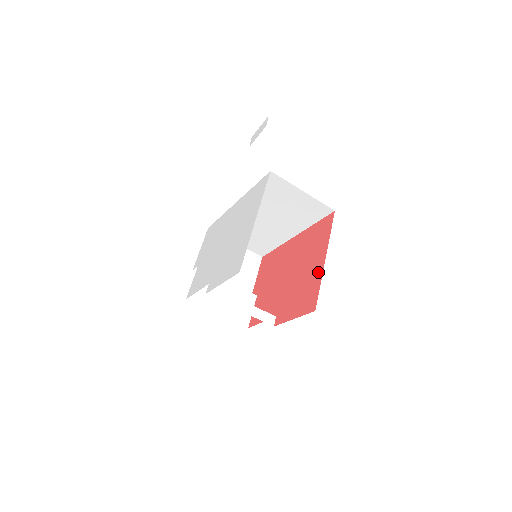
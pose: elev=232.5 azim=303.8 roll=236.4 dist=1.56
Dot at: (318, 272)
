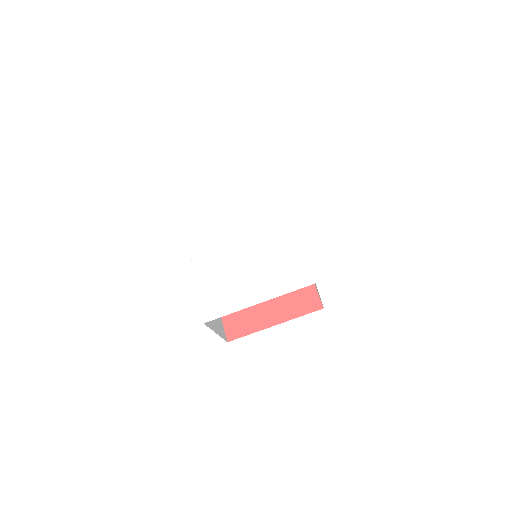
Dot at: (262, 323)
